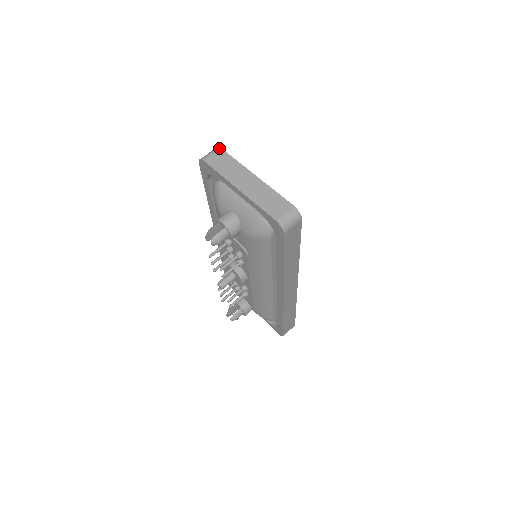
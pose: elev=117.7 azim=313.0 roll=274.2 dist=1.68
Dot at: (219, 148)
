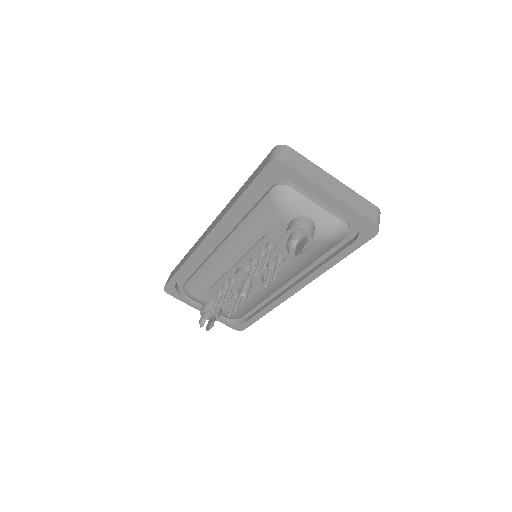
Dot at: (287, 146)
